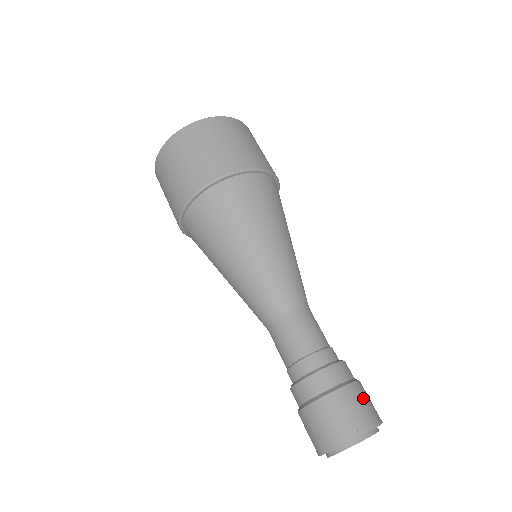
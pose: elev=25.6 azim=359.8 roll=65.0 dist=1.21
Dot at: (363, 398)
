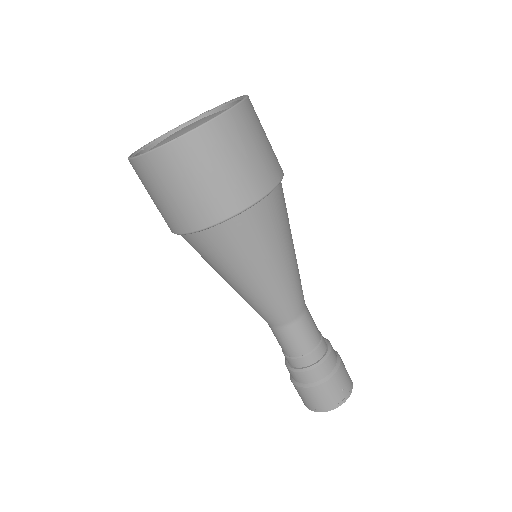
Dot at: occluded
